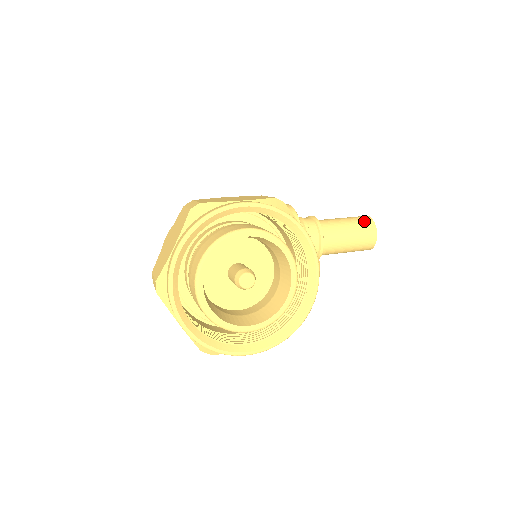
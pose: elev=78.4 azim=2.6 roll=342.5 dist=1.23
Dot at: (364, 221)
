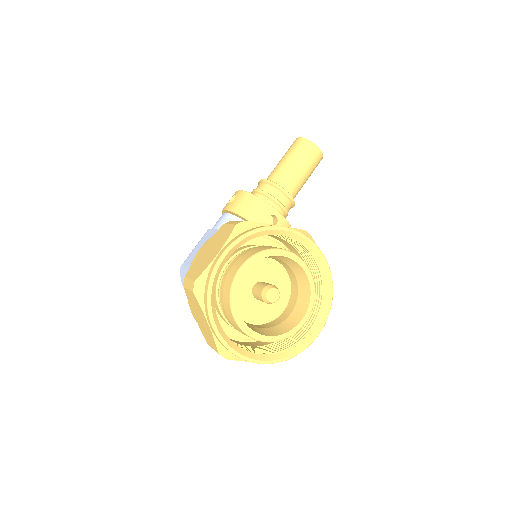
Dot at: (299, 146)
